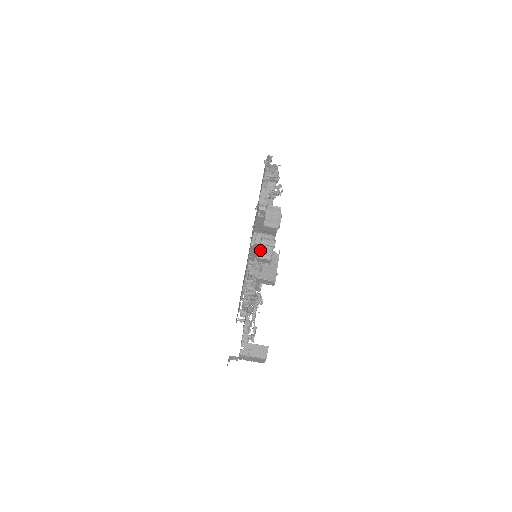
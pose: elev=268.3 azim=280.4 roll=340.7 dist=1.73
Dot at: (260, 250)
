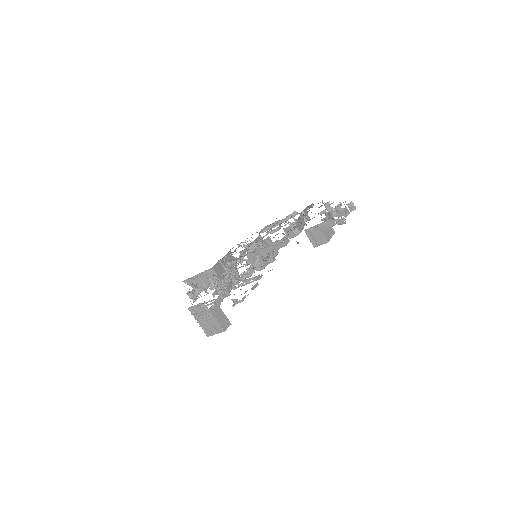
Dot at: occluded
